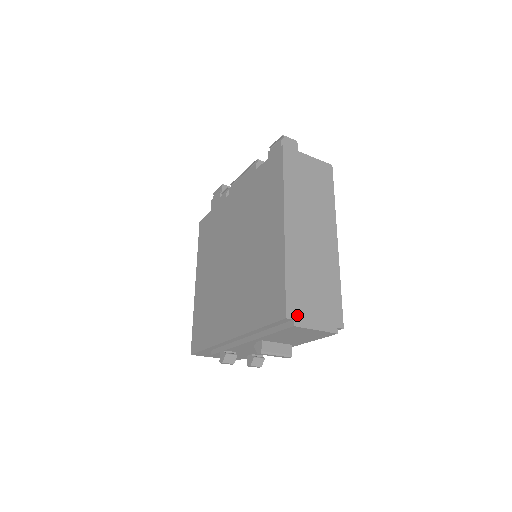
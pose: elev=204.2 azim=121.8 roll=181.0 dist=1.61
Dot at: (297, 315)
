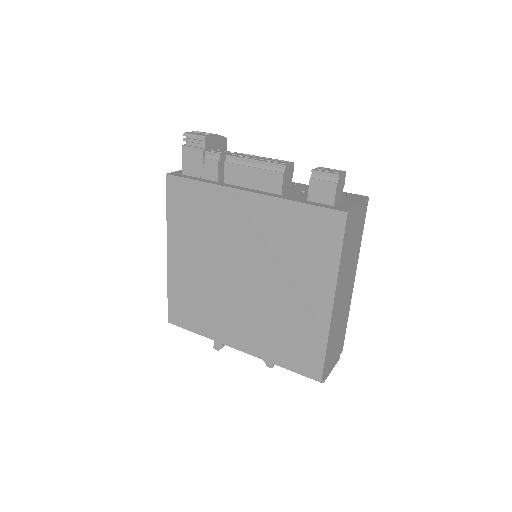
Dot at: (326, 373)
